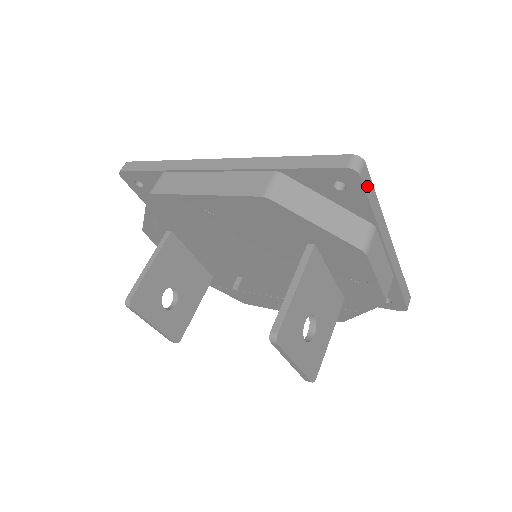
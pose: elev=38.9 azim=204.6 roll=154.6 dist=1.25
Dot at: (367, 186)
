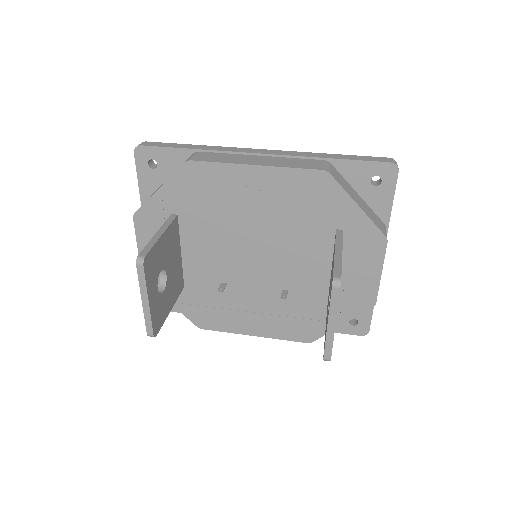
Dot at: (395, 186)
